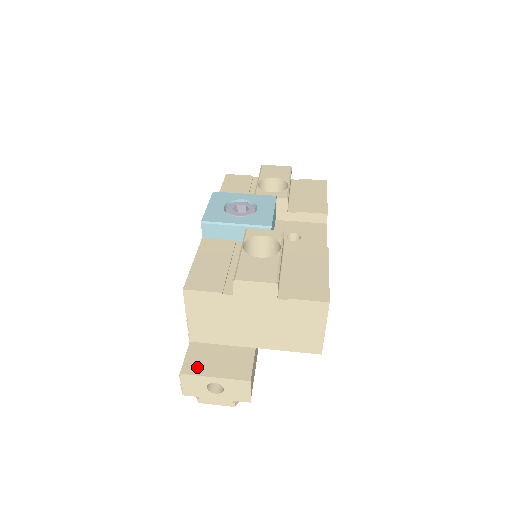
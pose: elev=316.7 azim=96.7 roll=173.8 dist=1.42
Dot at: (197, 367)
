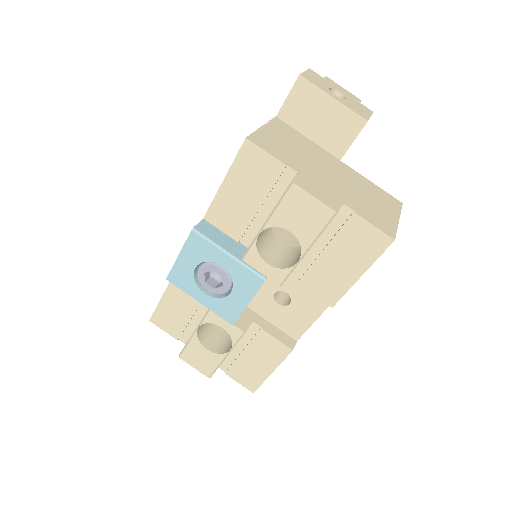
Dot at: occluded
